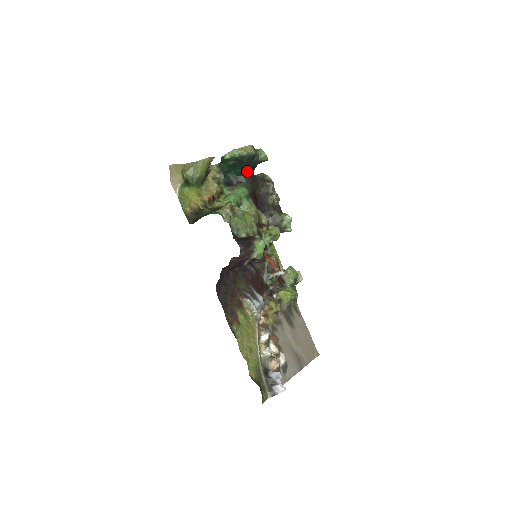
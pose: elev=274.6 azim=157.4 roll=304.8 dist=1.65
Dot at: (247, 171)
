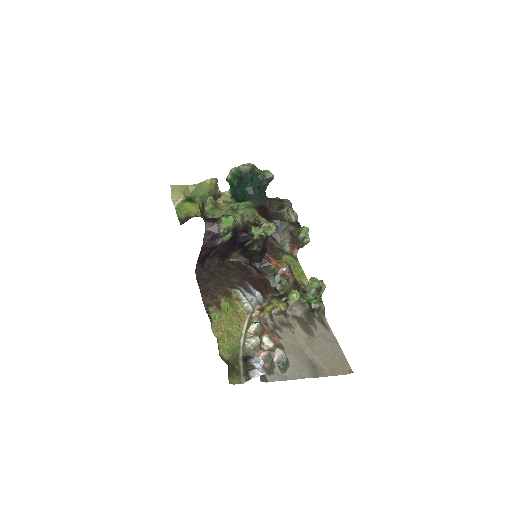
Dot at: (253, 189)
